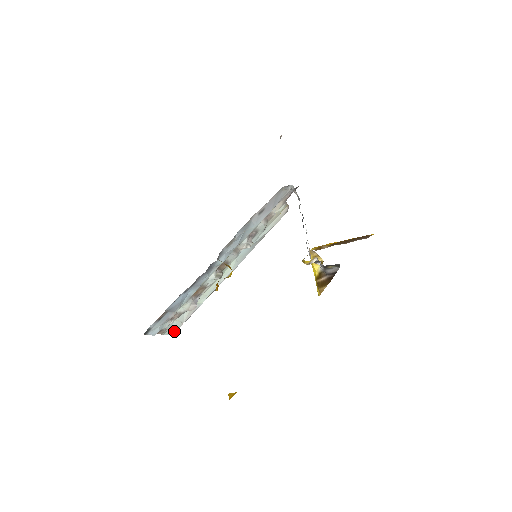
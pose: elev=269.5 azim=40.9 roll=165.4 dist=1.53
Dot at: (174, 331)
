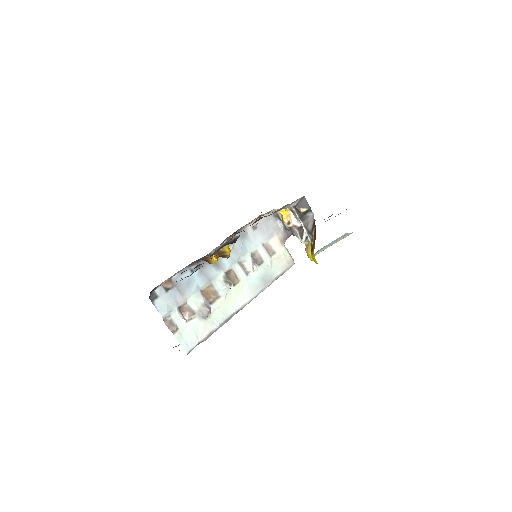
Dot at: (189, 347)
